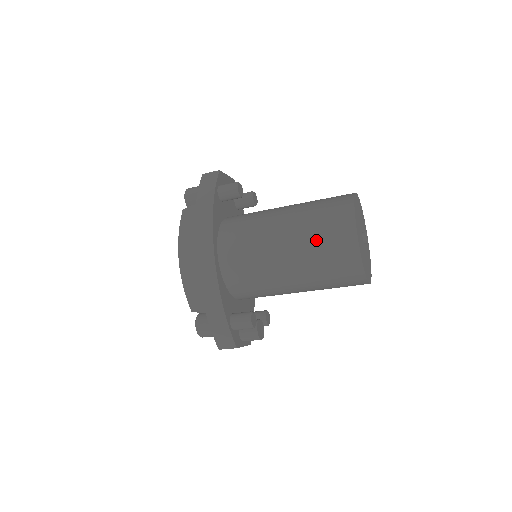
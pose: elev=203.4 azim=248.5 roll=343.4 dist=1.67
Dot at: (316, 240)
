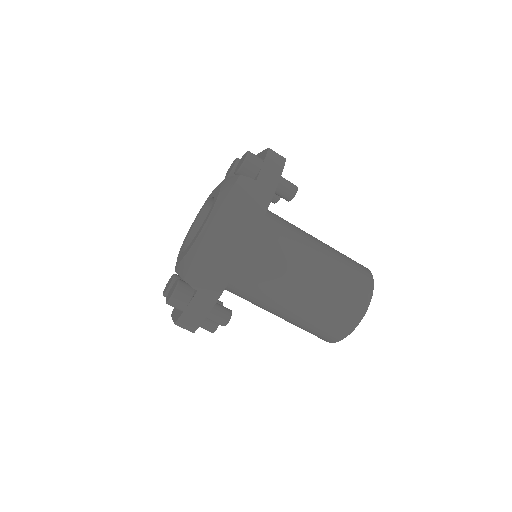
Dot at: (335, 297)
